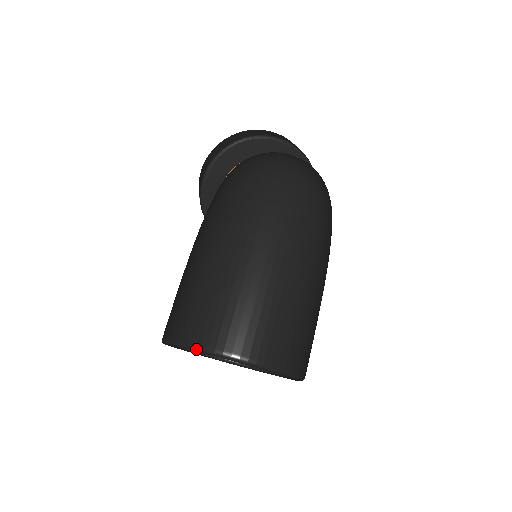
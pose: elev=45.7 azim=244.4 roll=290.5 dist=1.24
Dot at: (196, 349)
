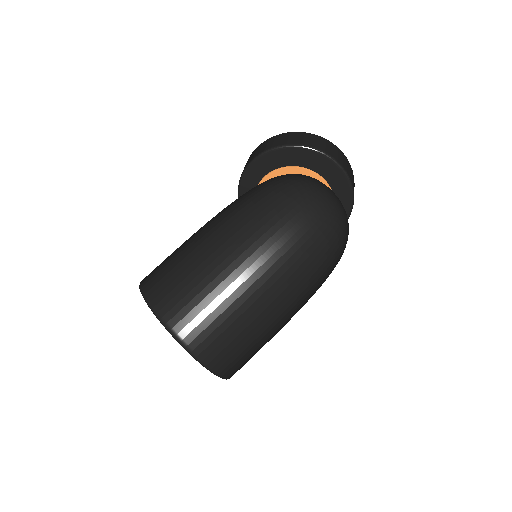
Dot at: (158, 318)
